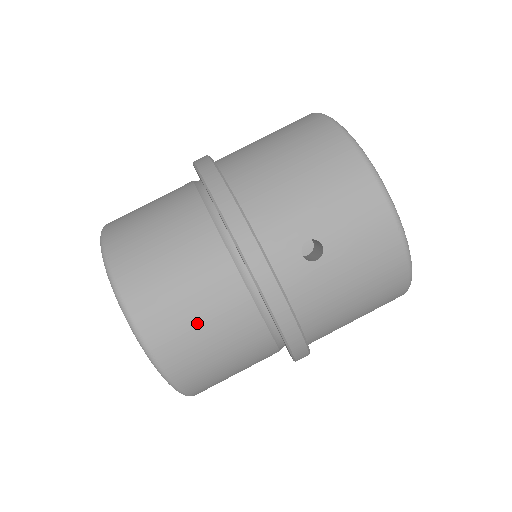
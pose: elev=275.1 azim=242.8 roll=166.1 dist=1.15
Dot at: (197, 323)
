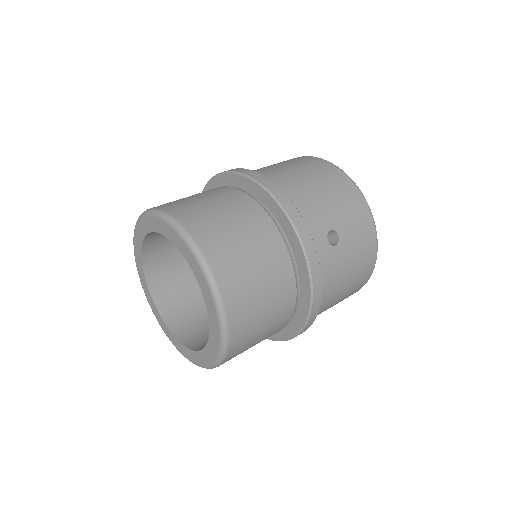
Dot at: (258, 284)
